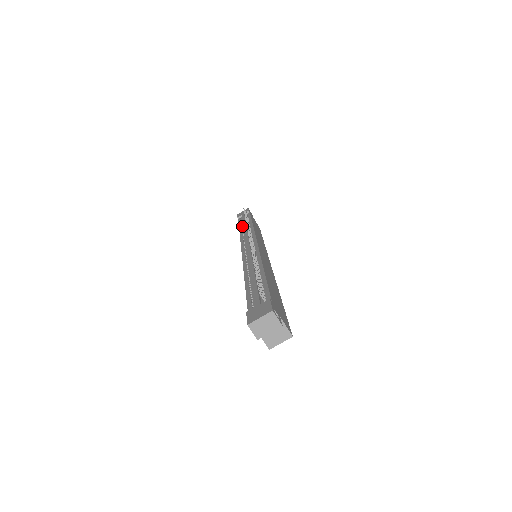
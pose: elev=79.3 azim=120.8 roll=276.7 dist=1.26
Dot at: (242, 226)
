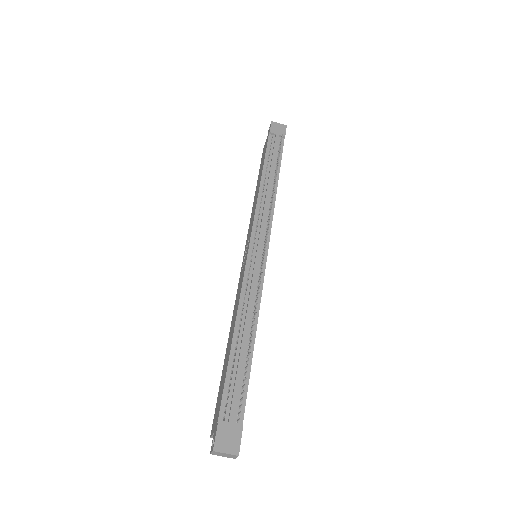
Dot at: (267, 170)
